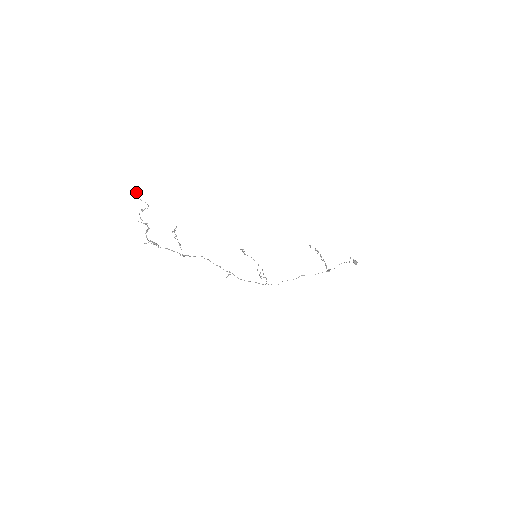
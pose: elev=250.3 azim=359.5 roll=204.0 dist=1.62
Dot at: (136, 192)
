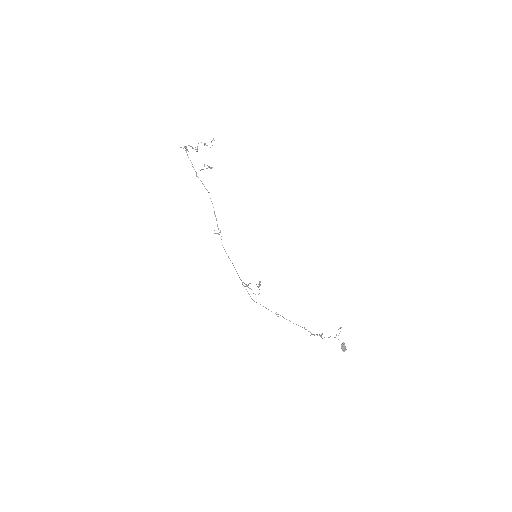
Dot at: occluded
